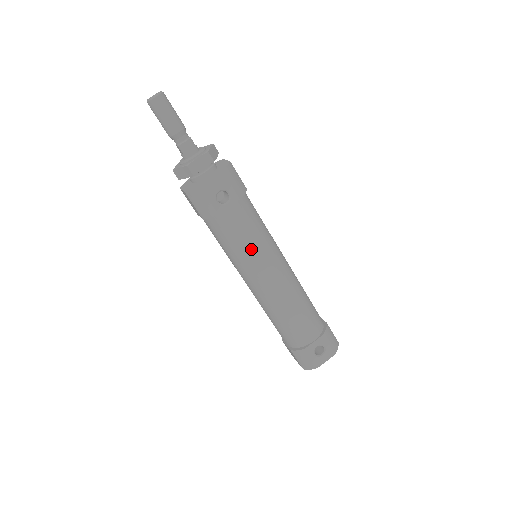
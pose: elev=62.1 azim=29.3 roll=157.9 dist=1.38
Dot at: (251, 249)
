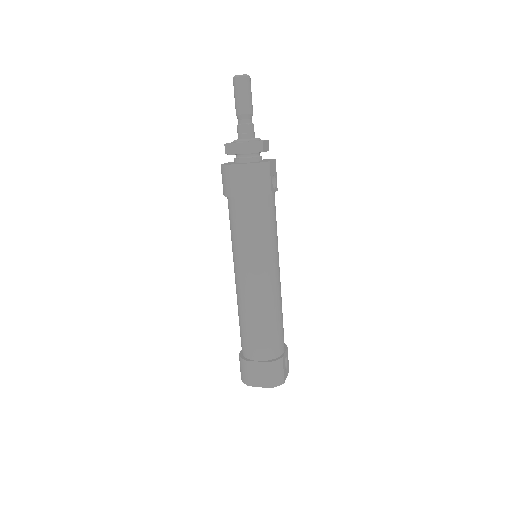
Dot at: (275, 239)
